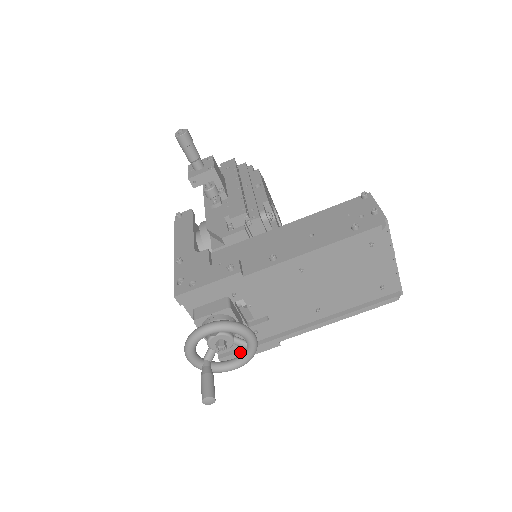
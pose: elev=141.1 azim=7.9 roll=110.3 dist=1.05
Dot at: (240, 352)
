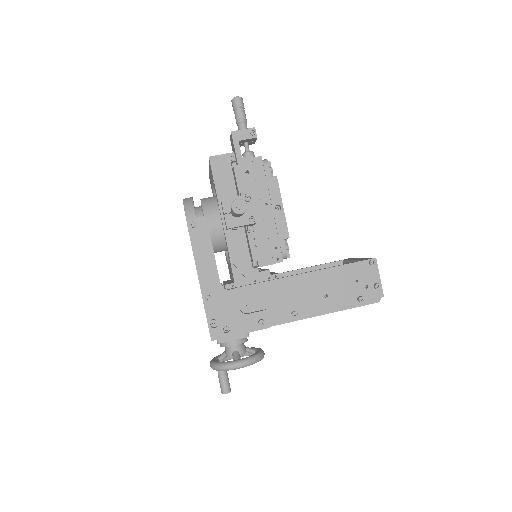
Dot at: occluded
